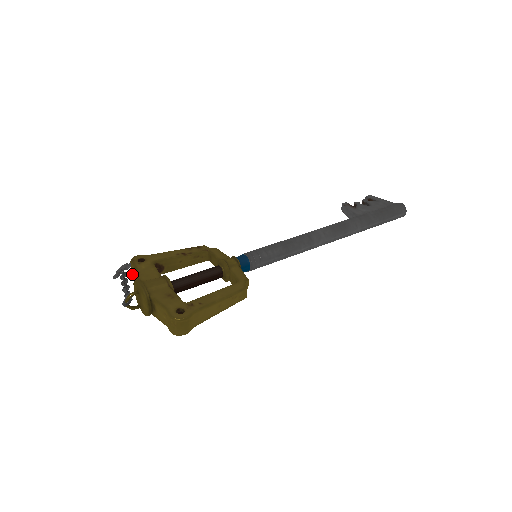
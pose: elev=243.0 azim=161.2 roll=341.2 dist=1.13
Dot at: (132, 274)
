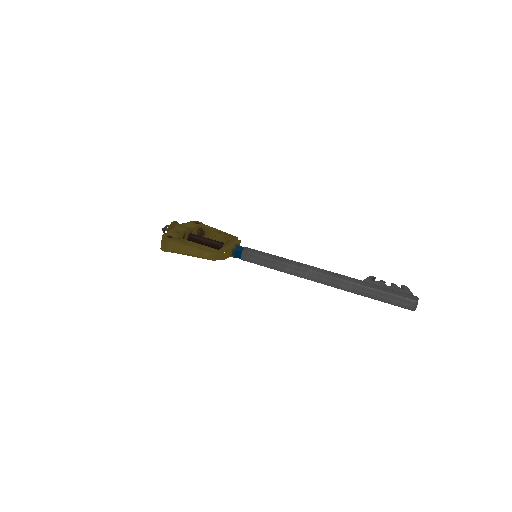
Dot at: occluded
